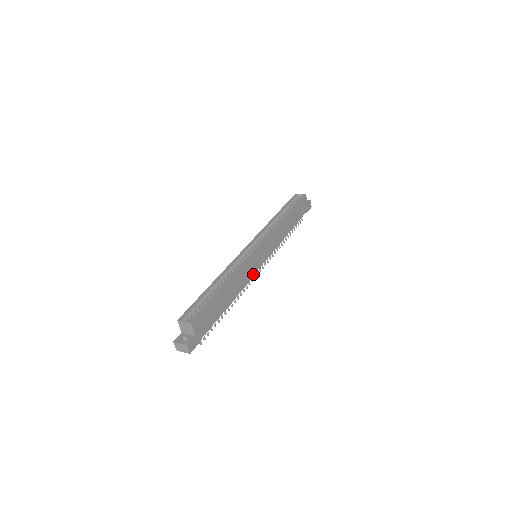
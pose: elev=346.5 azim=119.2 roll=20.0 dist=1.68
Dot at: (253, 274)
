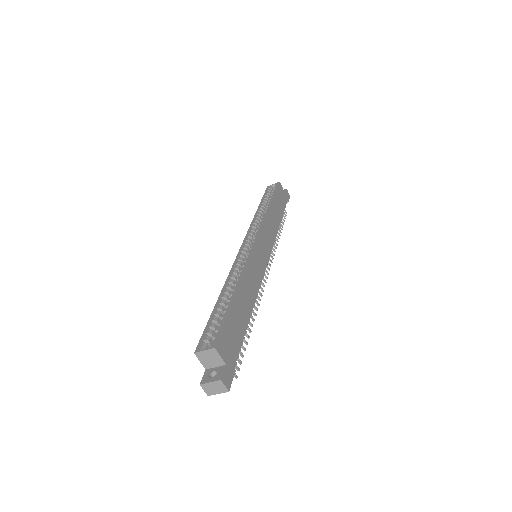
Dot at: (262, 275)
